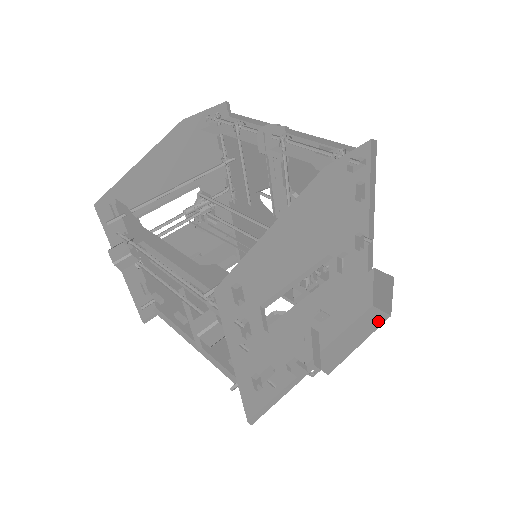
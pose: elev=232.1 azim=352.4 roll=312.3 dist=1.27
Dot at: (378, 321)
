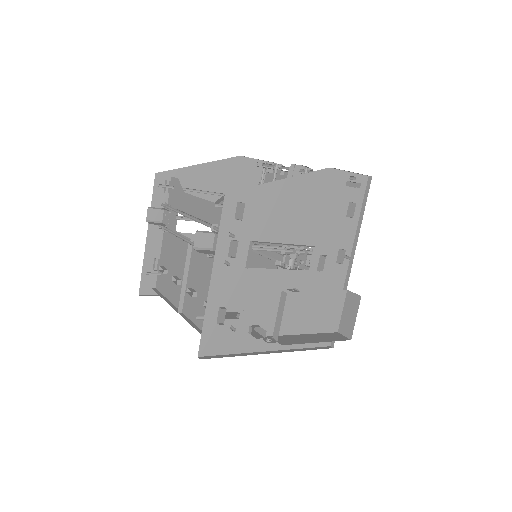
Dot at: (339, 338)
